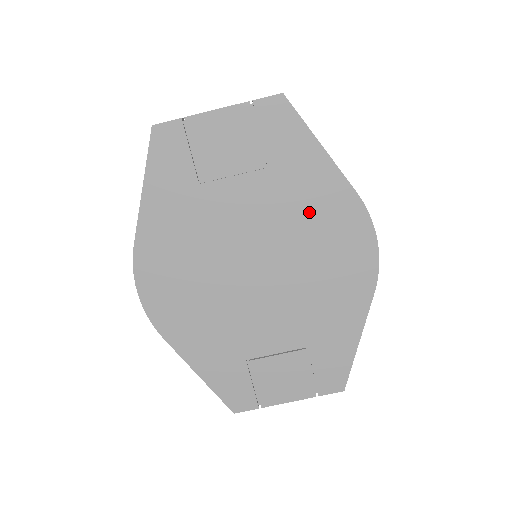
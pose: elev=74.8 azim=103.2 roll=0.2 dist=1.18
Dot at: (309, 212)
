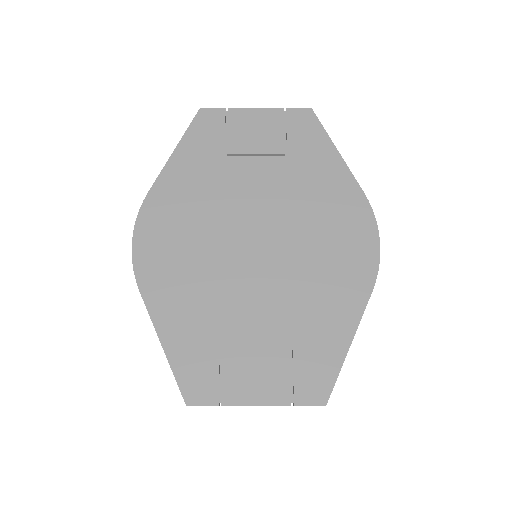
Dot at: (317, 199)
